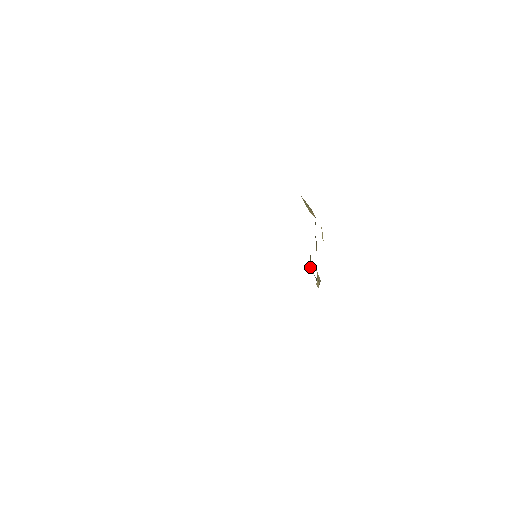
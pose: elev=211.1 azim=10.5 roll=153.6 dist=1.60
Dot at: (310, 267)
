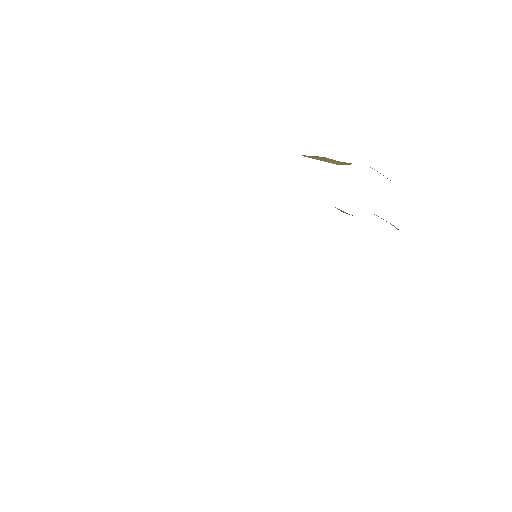
Dot at: occluded
